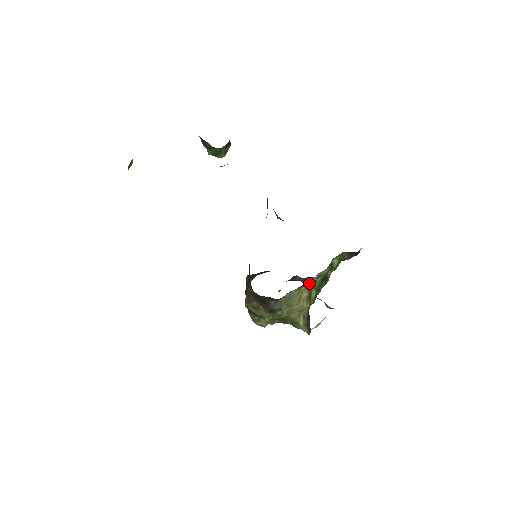
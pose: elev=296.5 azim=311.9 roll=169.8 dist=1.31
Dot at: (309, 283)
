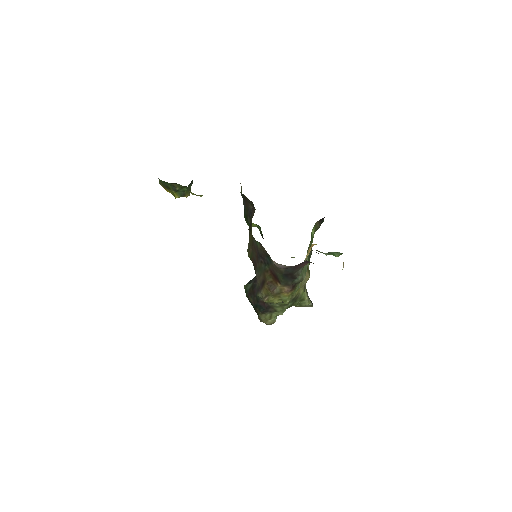
Dot at: (309, 251)
